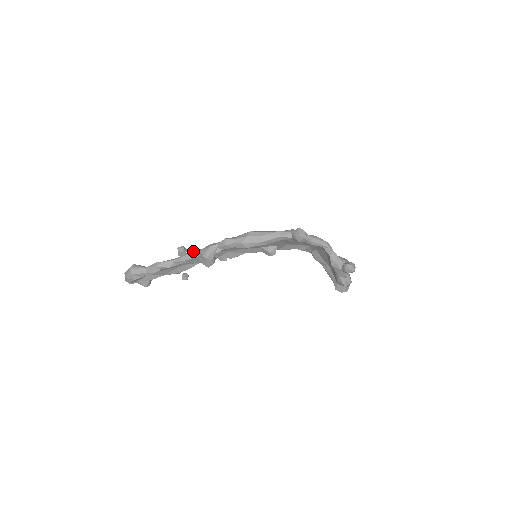
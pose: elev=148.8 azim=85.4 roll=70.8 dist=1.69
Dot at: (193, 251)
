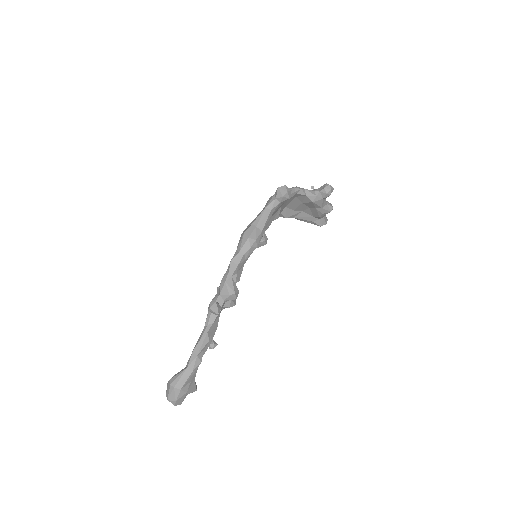
Dot at: occluded
